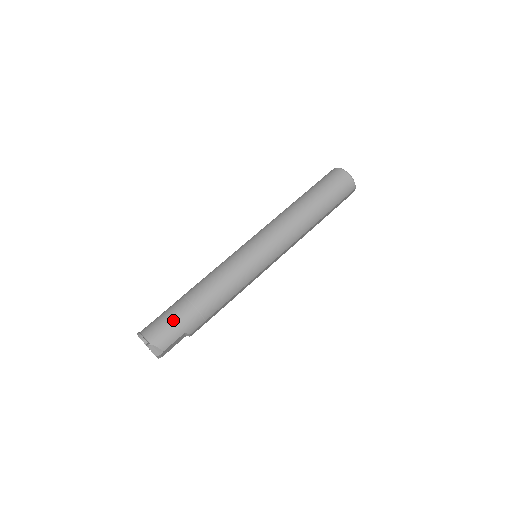
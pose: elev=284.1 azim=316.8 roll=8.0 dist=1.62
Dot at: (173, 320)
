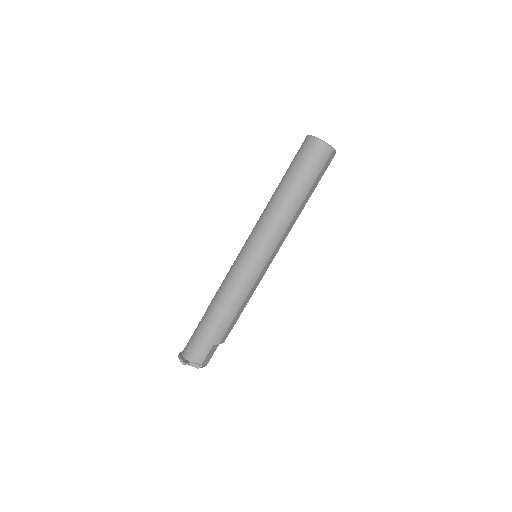
Dot at: (200, 338)
